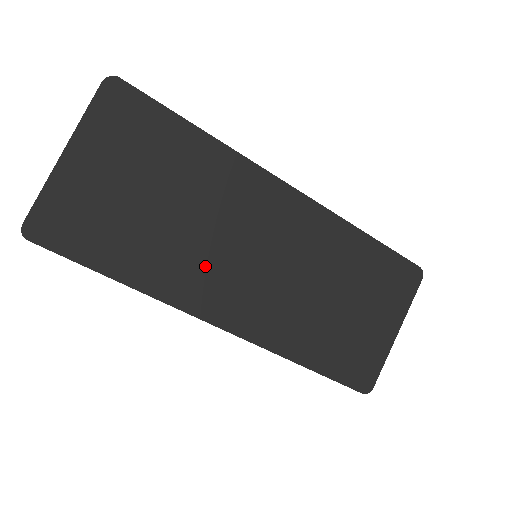
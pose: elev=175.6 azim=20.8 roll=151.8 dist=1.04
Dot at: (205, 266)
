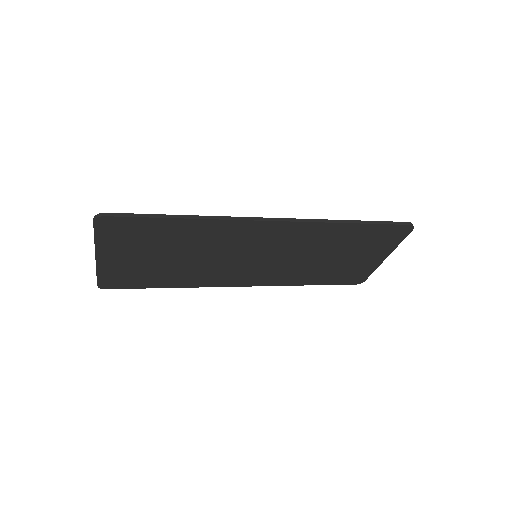
Dot at: (219, 270)
